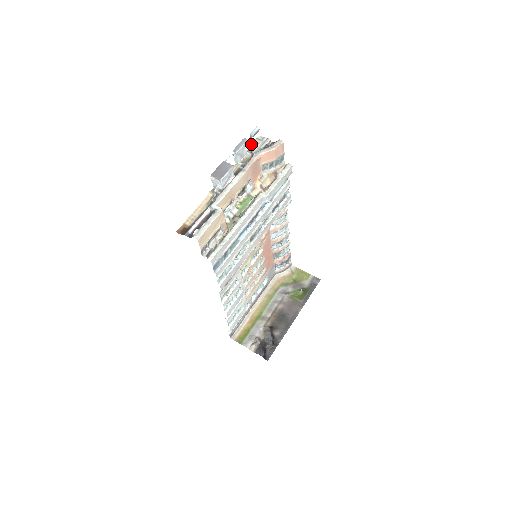
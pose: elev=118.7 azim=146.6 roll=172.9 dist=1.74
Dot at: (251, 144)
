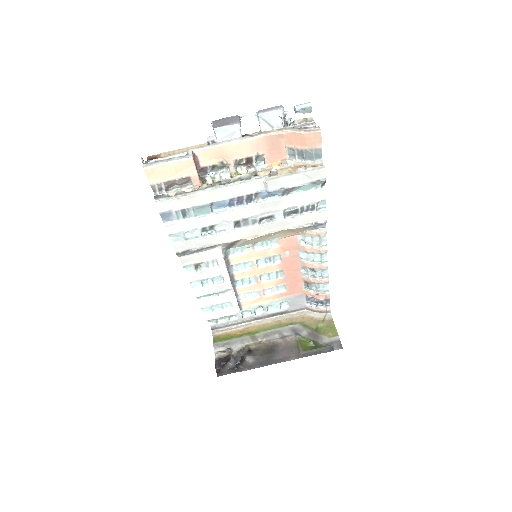
Dot at: (294, 120)
